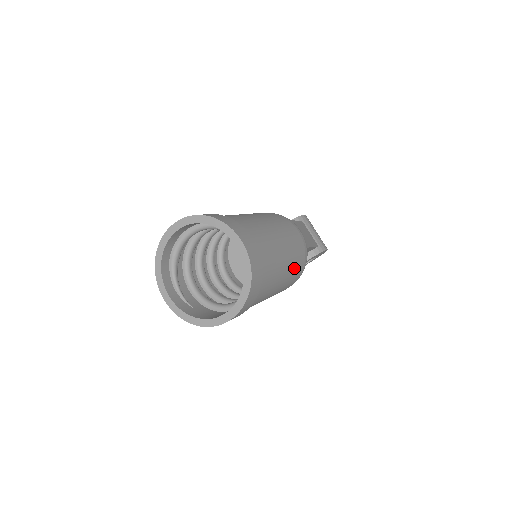
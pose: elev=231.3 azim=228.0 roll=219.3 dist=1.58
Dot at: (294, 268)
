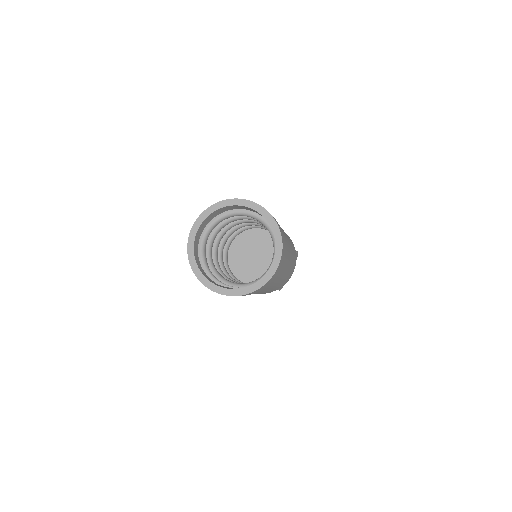
Dot at: (291, 245)
